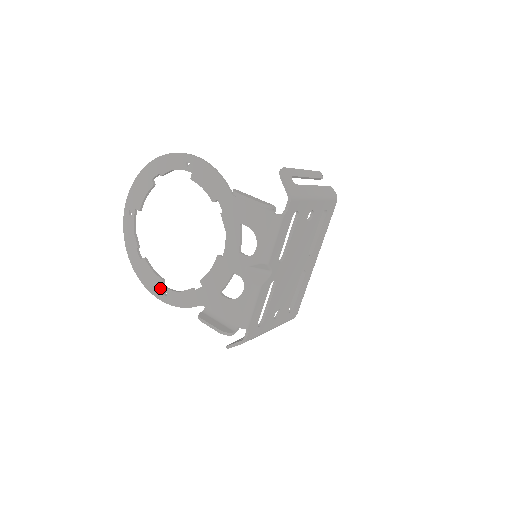
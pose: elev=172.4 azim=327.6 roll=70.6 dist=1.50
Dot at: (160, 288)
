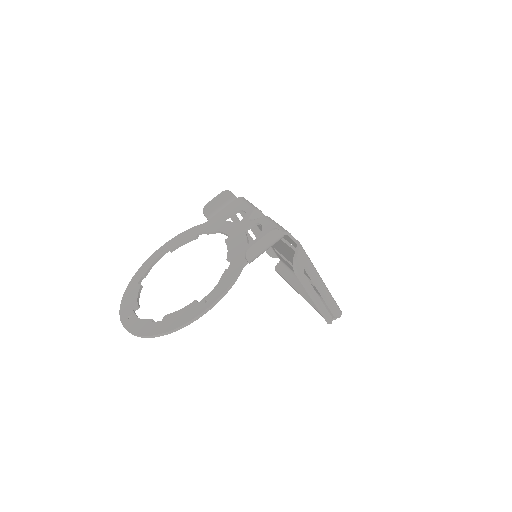
Dot at: (198, 306)
